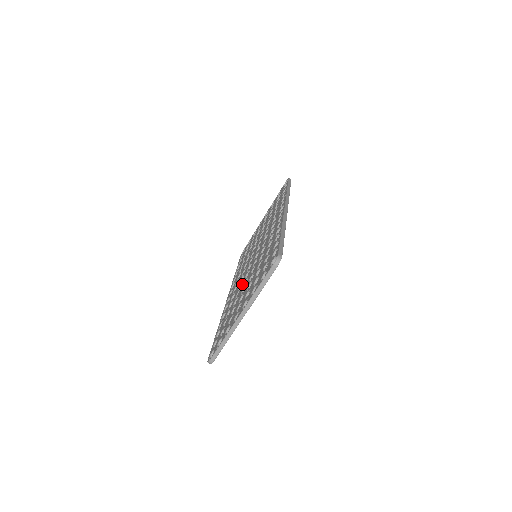
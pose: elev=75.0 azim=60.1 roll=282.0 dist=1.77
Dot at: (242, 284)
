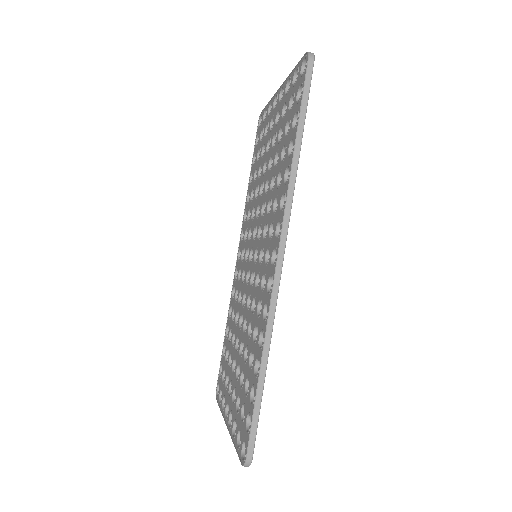
Dot at: (239, 310)
